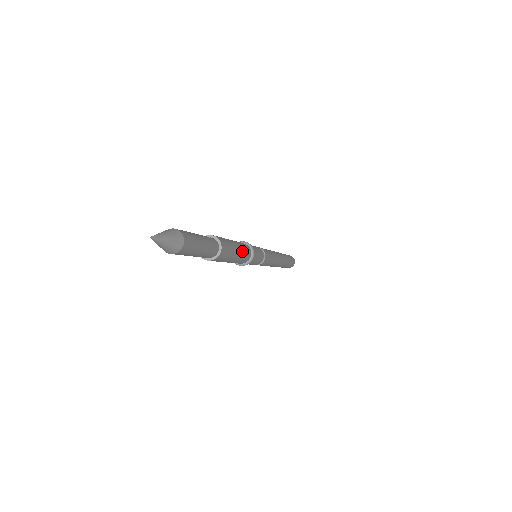
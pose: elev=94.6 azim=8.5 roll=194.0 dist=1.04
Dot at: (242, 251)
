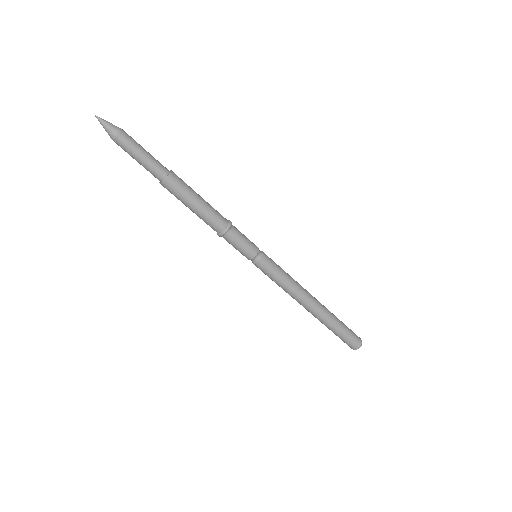
Dot at: (208, 207)
